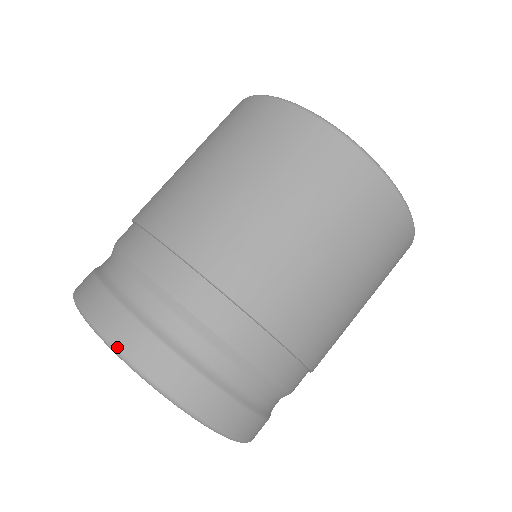
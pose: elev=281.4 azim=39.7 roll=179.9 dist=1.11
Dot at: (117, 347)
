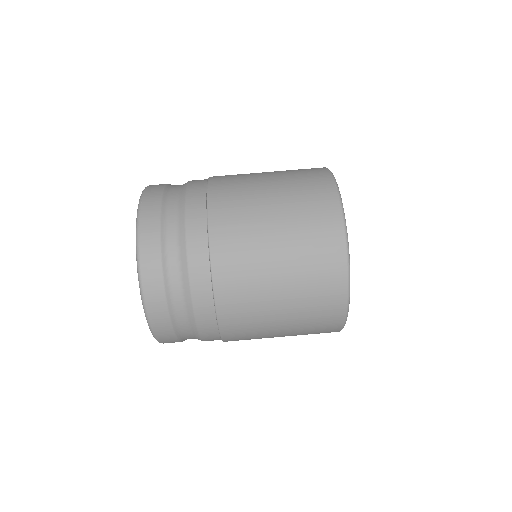
Dot at: (140, 210)
